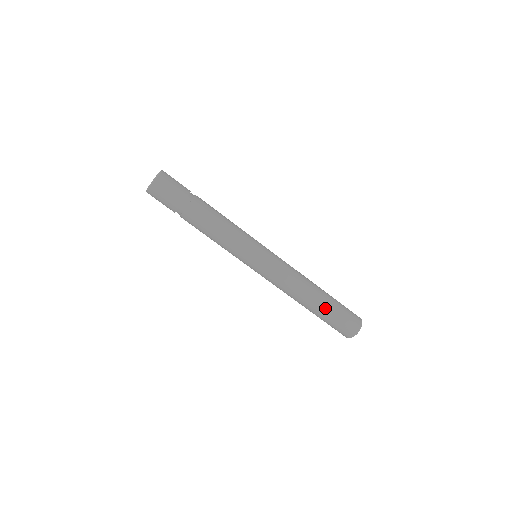
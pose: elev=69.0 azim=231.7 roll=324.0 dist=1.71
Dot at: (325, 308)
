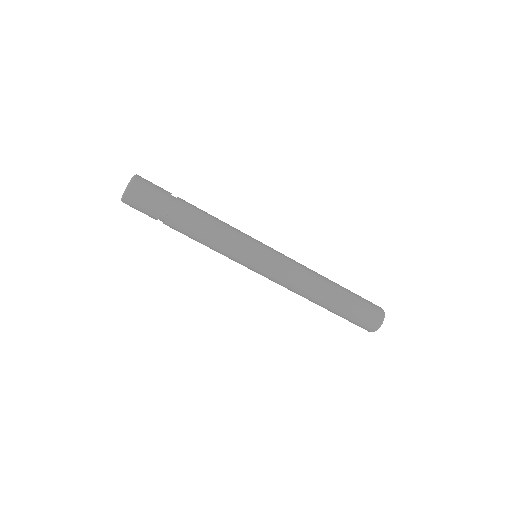
Dot at: (334, 311)
